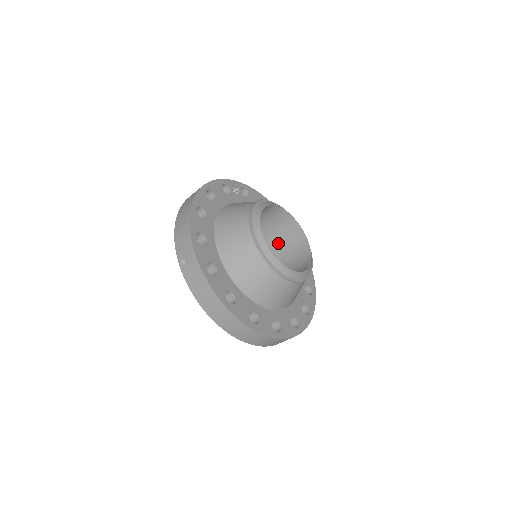
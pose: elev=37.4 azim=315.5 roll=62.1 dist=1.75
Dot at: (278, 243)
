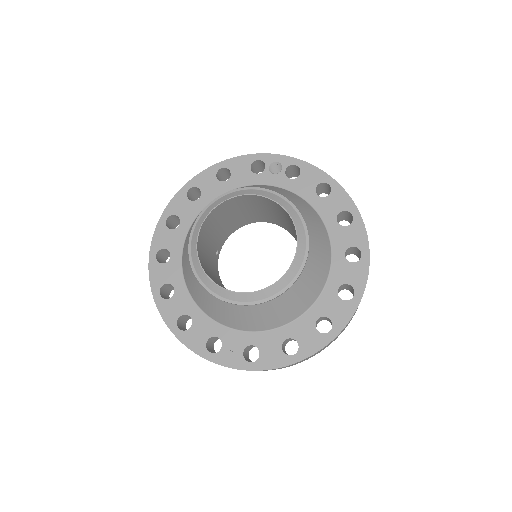
Dot at: occluded
